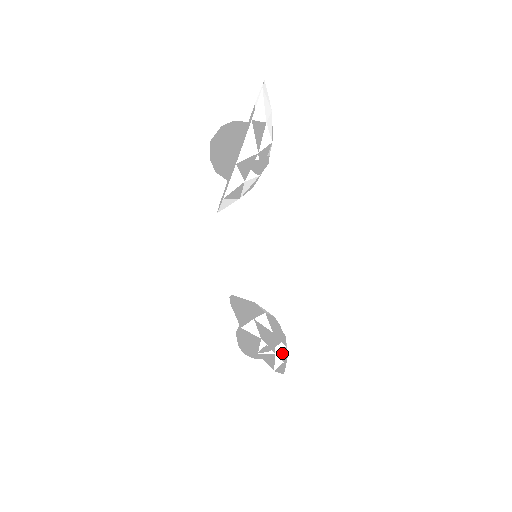
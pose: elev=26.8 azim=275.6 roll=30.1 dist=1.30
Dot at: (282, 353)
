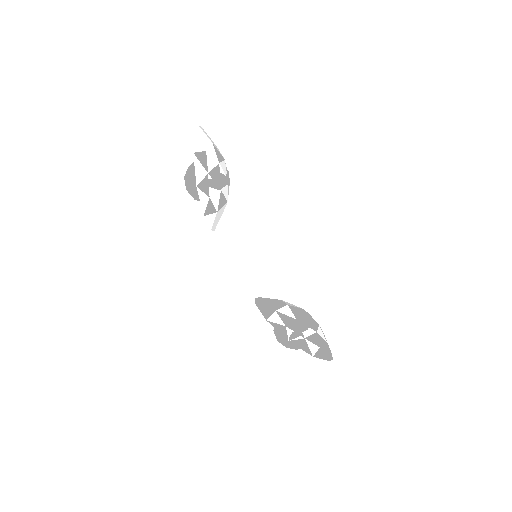
Dot at: (314, 338)
